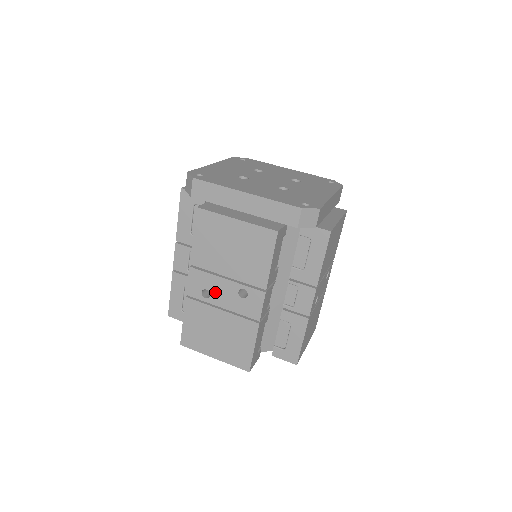
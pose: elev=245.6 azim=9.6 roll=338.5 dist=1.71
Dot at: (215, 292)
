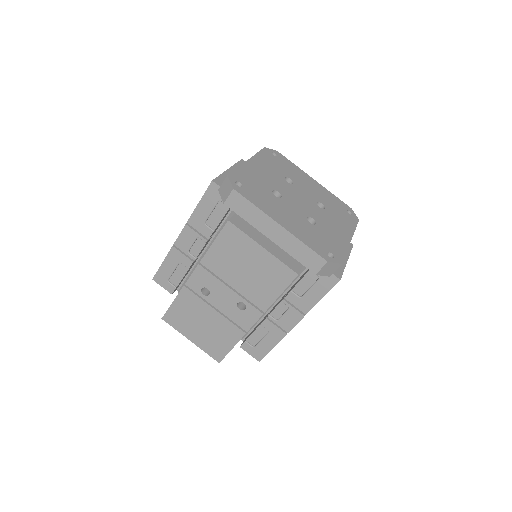
Dot at: (215, 294)
